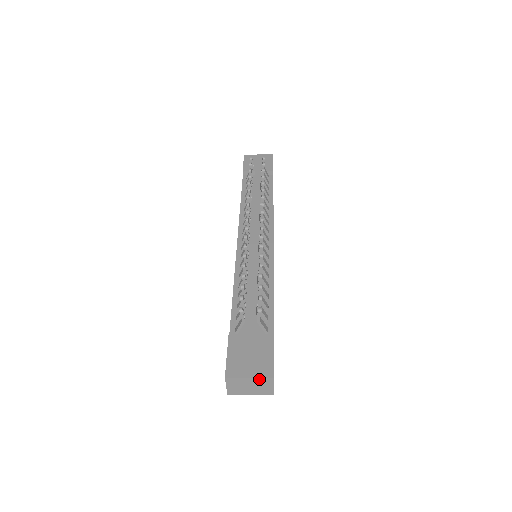
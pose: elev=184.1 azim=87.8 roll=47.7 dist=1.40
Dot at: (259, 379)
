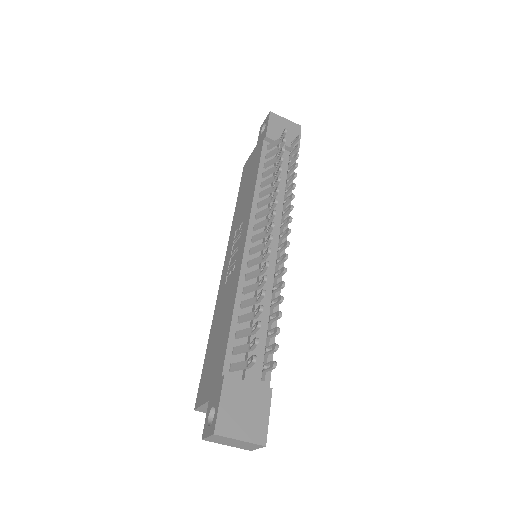
Dot at: (249, 443)
